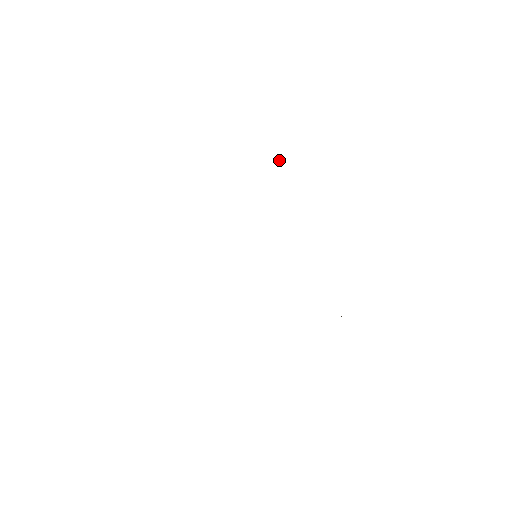
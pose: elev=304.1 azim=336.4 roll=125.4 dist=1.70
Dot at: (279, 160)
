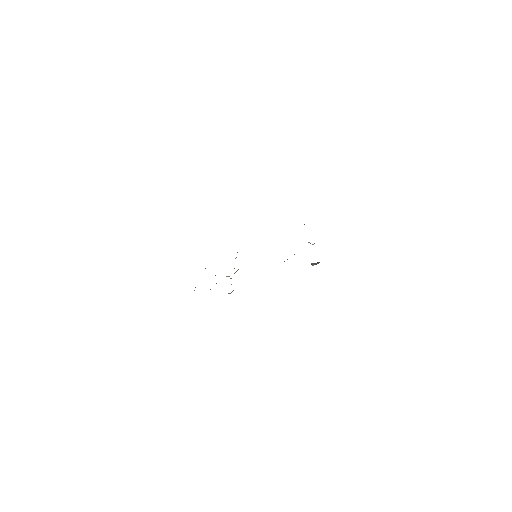
Dot at: (315, 264)
